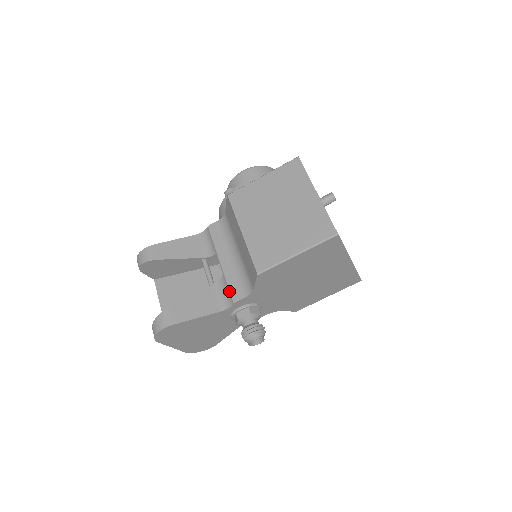
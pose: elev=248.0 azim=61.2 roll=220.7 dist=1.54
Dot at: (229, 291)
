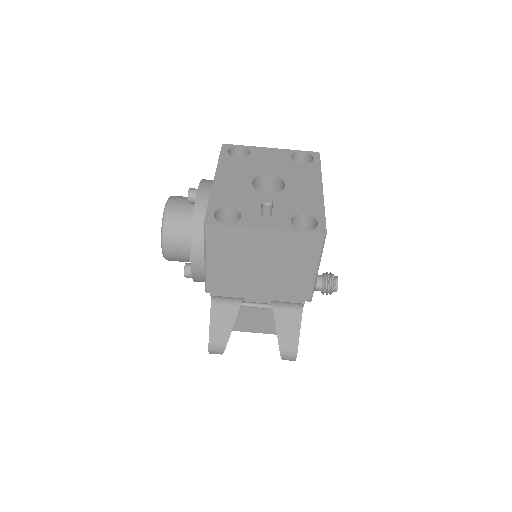
Dot at: occluded
